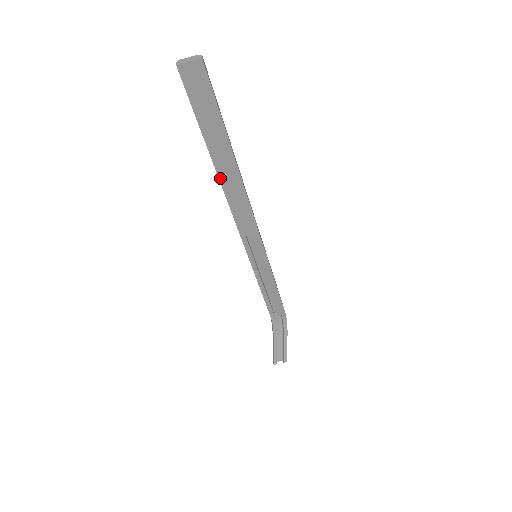
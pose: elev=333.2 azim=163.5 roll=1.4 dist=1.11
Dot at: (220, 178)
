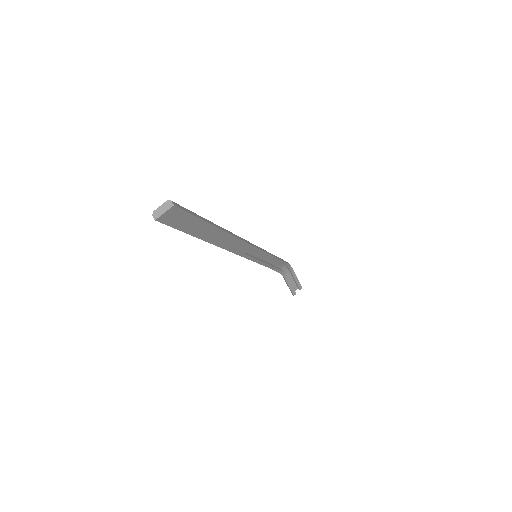
Dot at: (213, 244)
